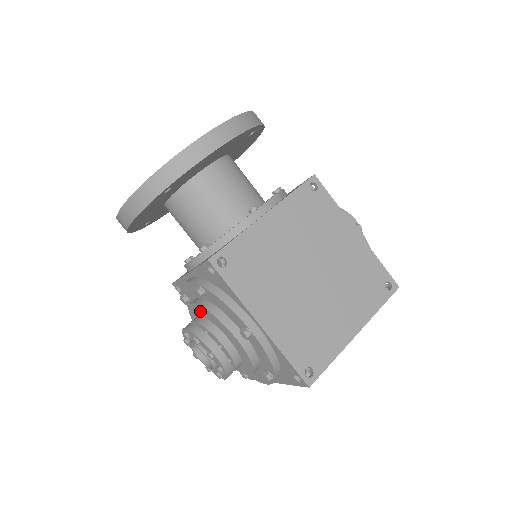
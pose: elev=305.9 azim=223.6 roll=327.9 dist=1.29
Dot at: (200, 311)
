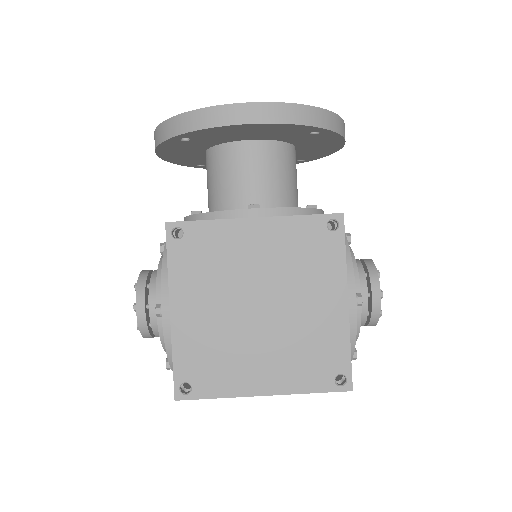
Dot at: occluded
